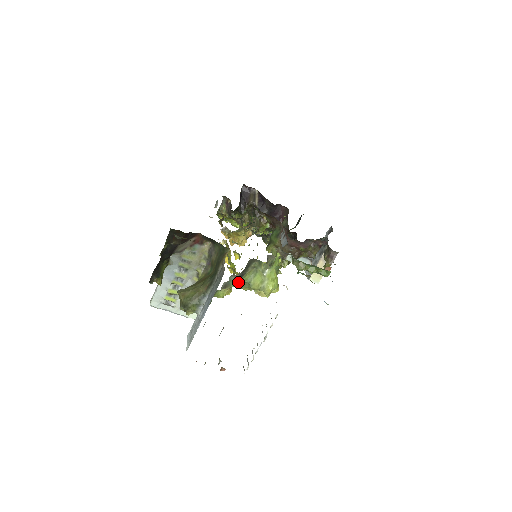
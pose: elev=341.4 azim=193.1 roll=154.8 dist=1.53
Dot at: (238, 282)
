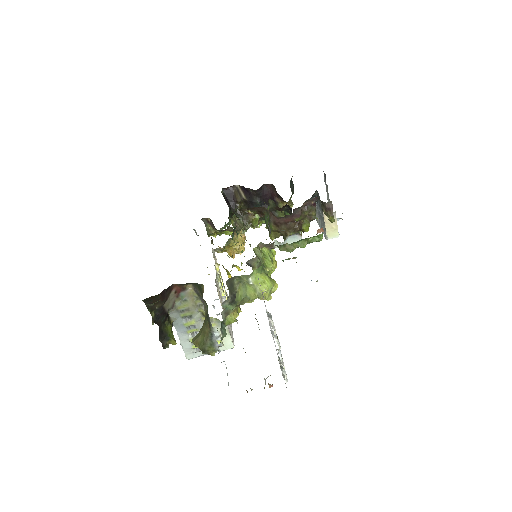
Dot at: (236, 302)
